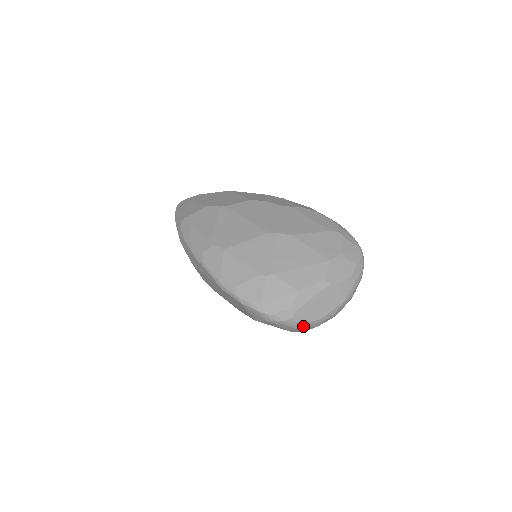
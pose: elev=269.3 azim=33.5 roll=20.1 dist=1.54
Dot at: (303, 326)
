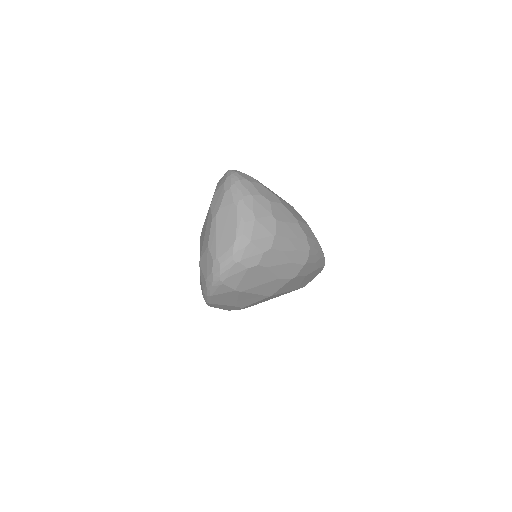
Dot at: (235, 256)
